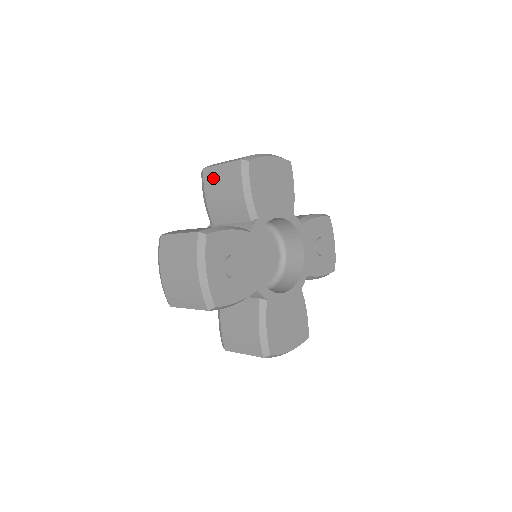
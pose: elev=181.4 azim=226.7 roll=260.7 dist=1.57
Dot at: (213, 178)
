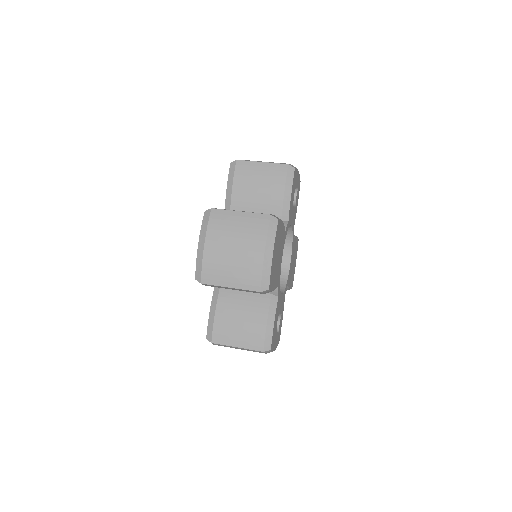
Dot at: occluded
